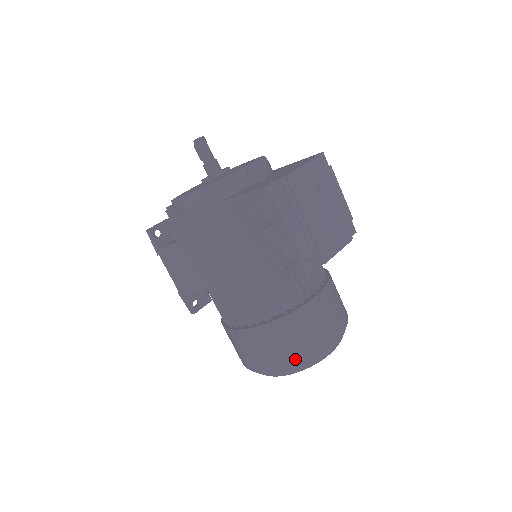
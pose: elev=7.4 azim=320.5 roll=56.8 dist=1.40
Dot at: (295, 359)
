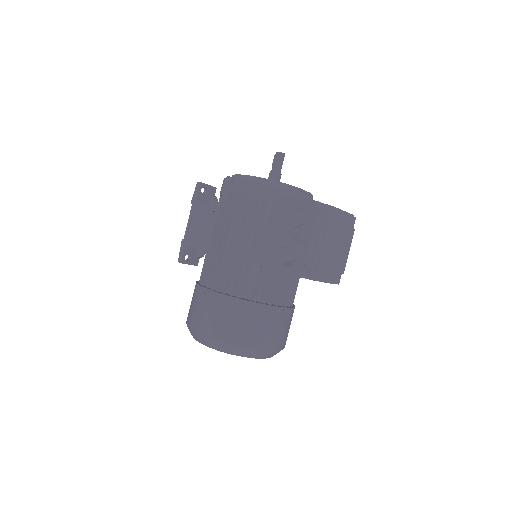
Dot at: (237, 339)
